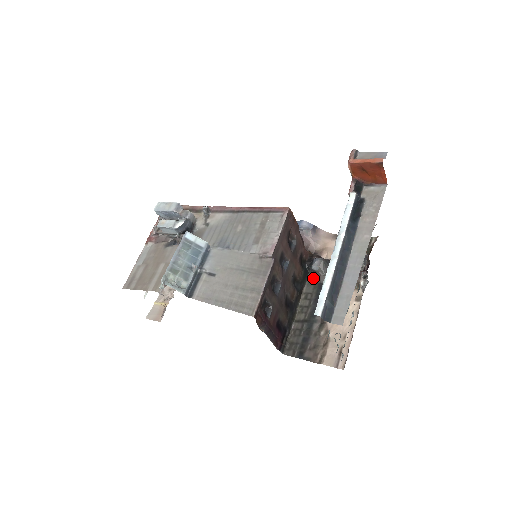
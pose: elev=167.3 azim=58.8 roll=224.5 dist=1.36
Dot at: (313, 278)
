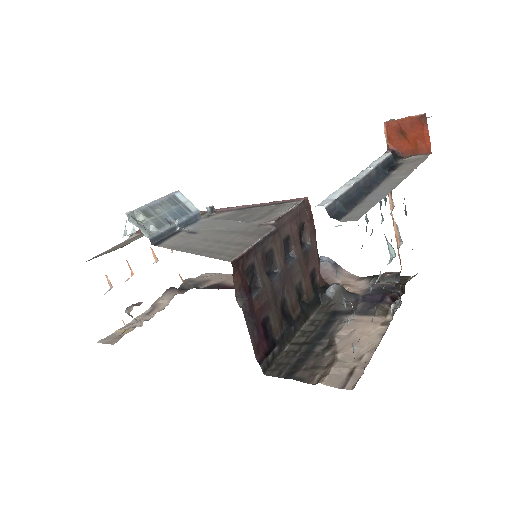
Dot at: (325, 307)
